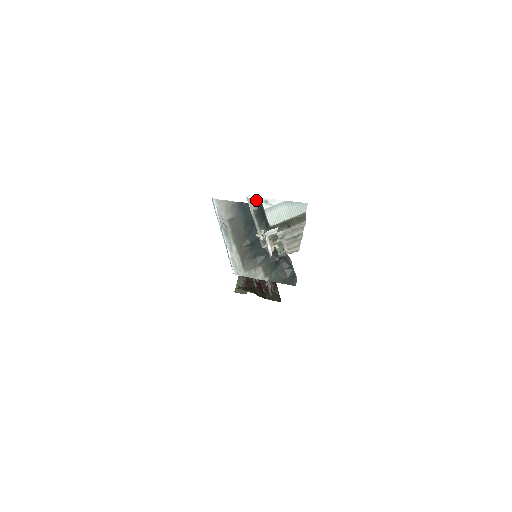
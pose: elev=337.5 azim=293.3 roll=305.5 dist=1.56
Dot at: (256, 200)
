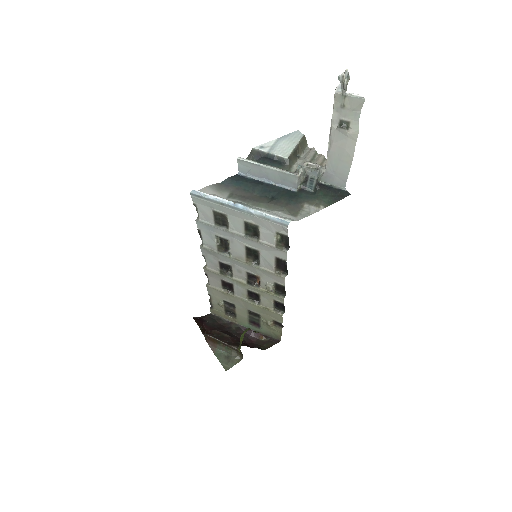
Dot at: (246, 158)
